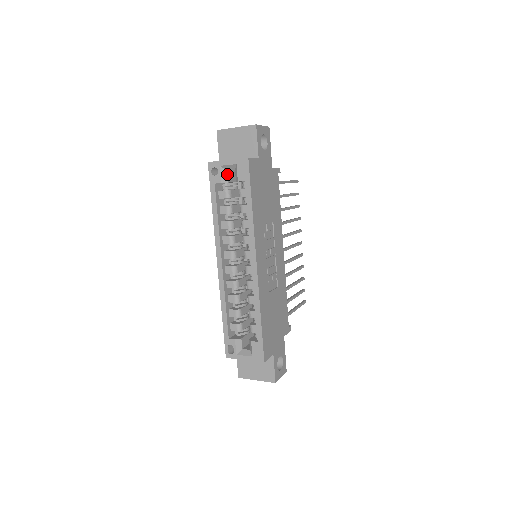
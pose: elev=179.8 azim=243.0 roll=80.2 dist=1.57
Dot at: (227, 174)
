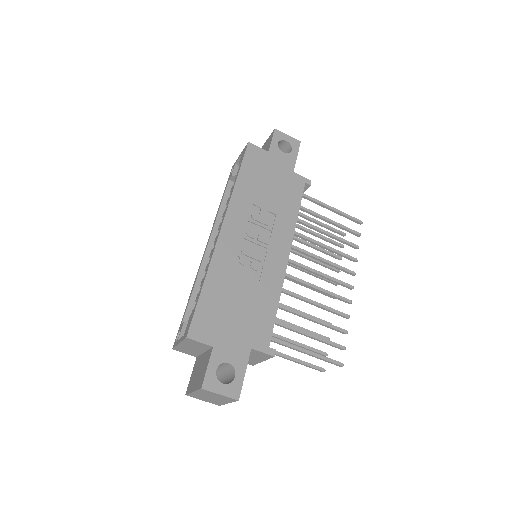
Dot at: occluded
